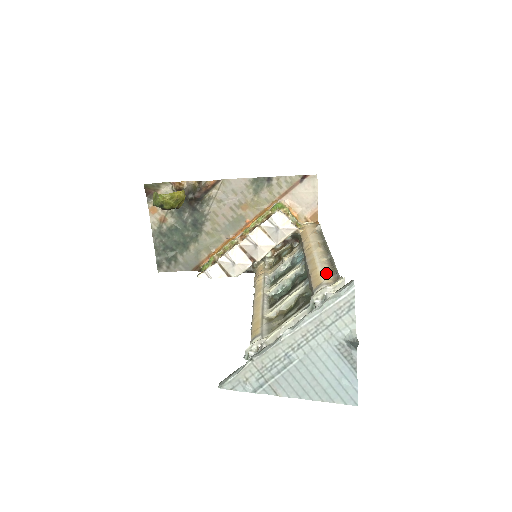
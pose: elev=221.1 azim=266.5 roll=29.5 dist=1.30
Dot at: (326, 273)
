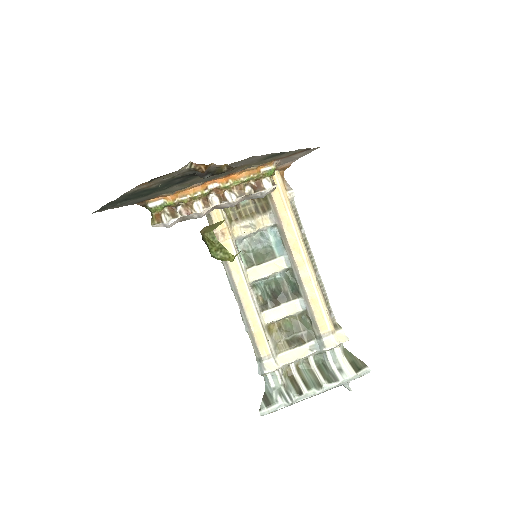
Dot at: (327, 314)
